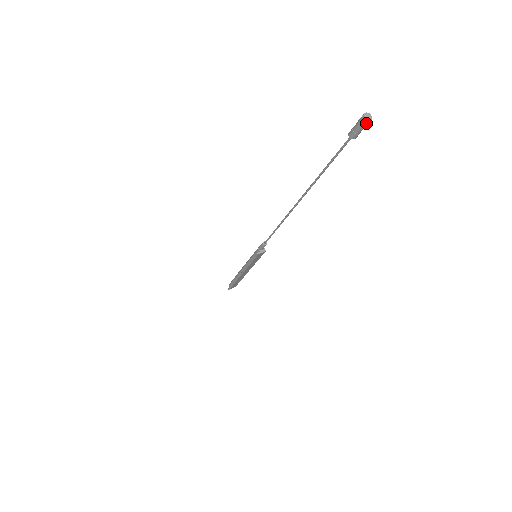
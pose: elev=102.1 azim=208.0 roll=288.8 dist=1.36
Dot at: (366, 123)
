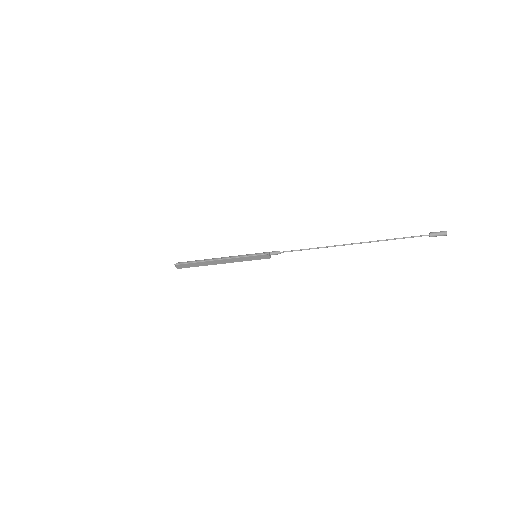
Dot at: (445, 234)
